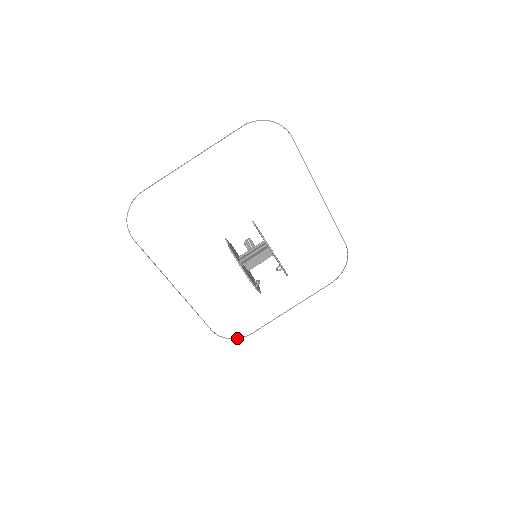
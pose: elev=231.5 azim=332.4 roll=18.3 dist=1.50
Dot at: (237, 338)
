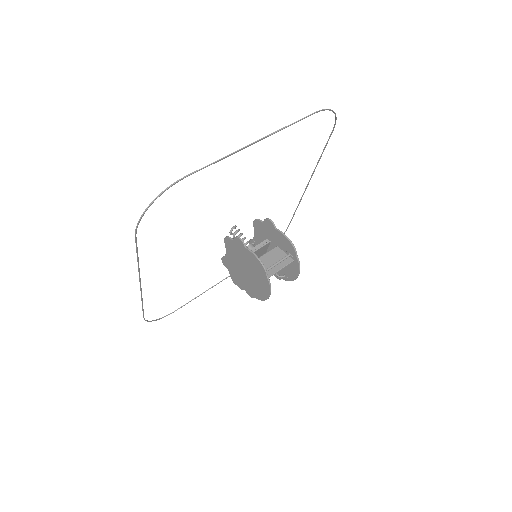
Dot at: occluded
